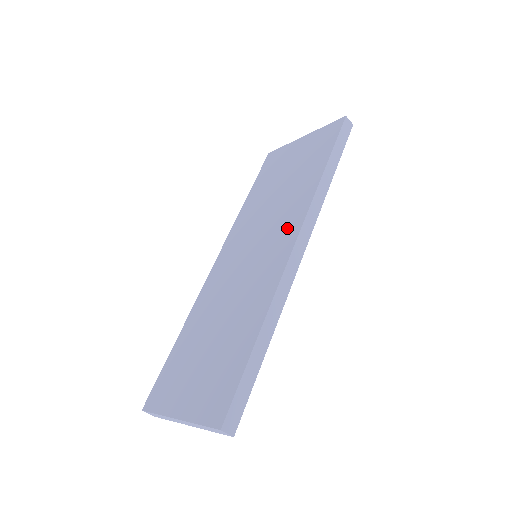
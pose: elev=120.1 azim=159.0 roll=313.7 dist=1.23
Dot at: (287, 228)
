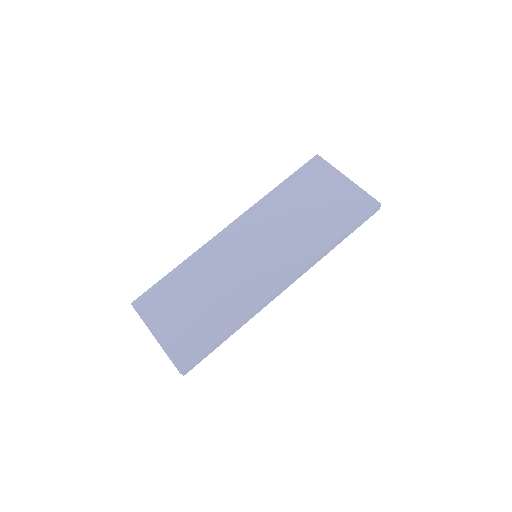
Dot at: (286, 264)
